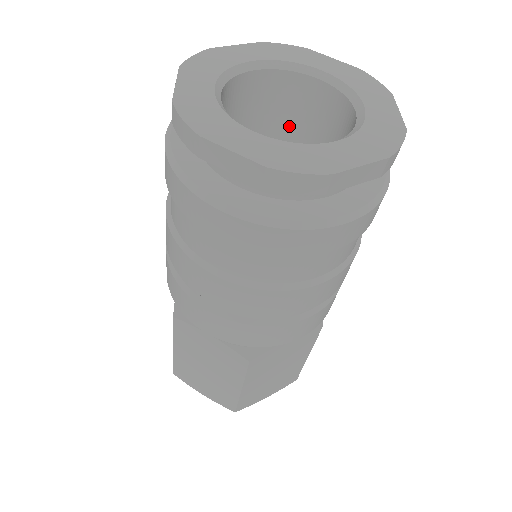
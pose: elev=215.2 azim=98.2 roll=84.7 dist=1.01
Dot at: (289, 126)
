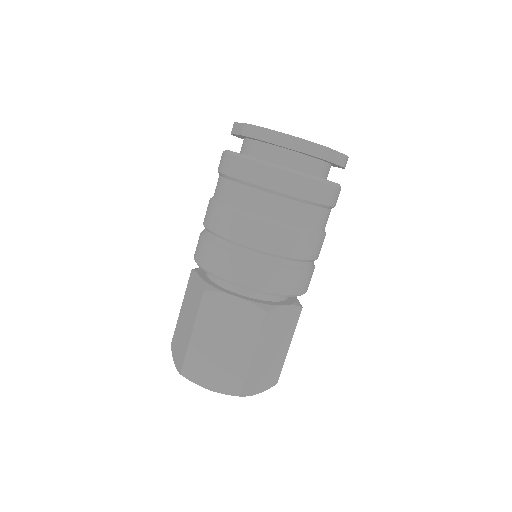
Dot at: occluded
